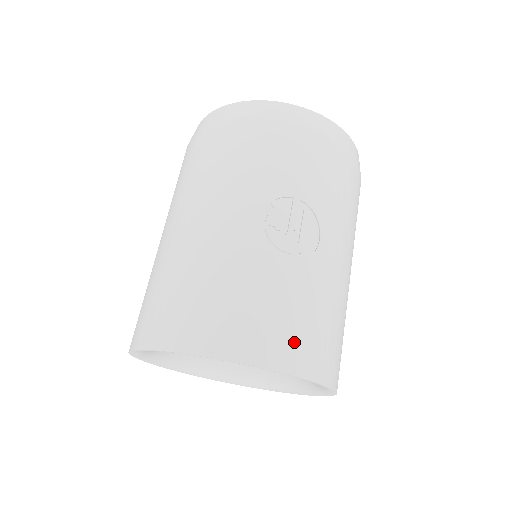
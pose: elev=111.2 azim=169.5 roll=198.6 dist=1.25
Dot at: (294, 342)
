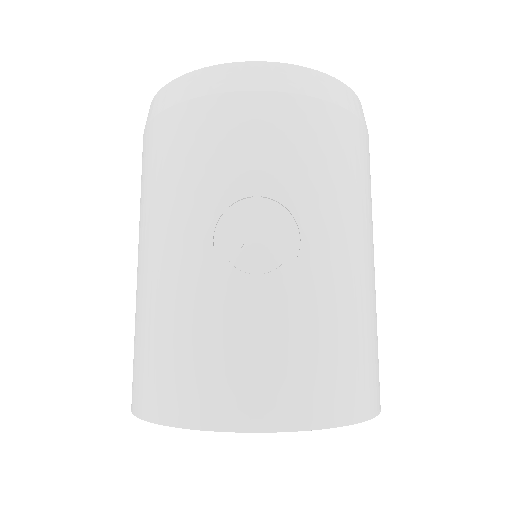
Dot at: (287, 388)
